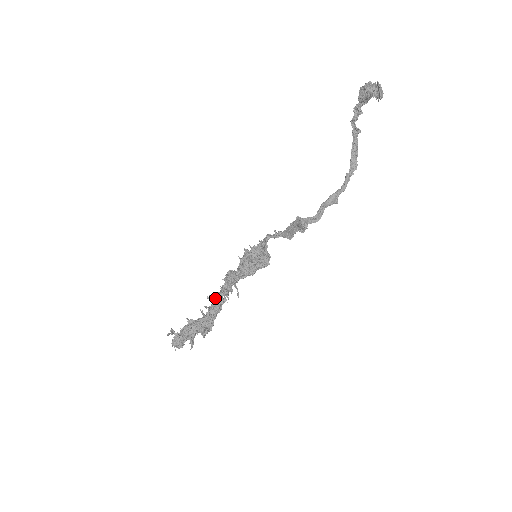
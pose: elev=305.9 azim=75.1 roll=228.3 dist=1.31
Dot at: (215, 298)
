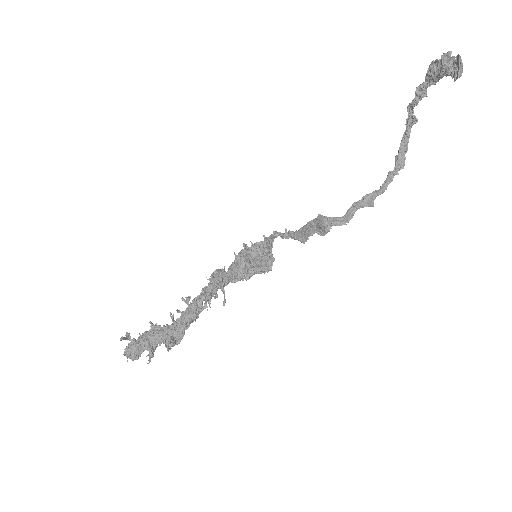
Dot at: (192, 301)
